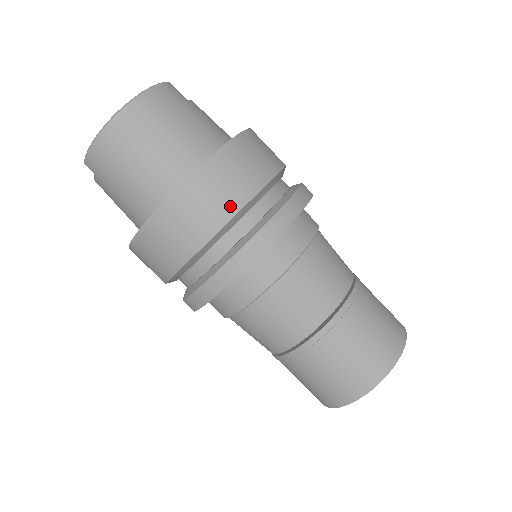
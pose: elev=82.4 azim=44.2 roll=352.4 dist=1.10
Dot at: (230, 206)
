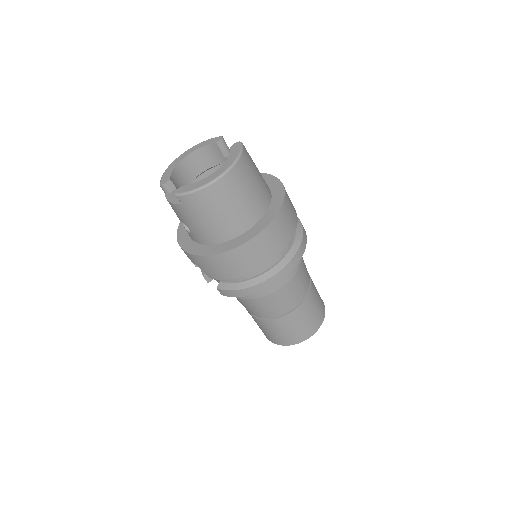
Dot at: (280, 247)
